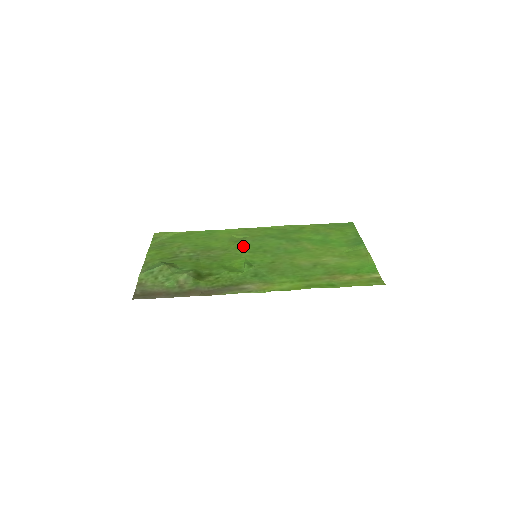
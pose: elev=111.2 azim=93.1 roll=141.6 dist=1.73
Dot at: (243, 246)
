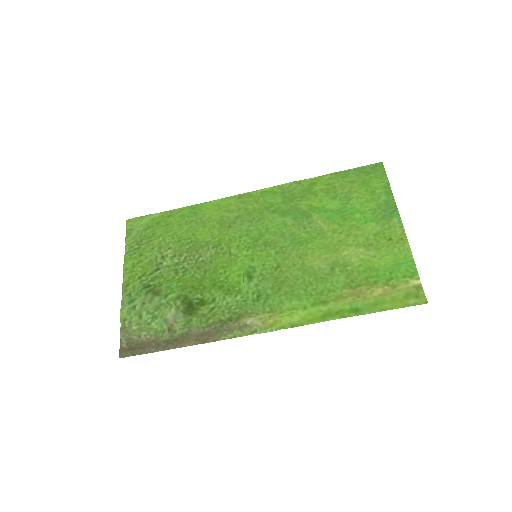
Dot at: (238, 236)
